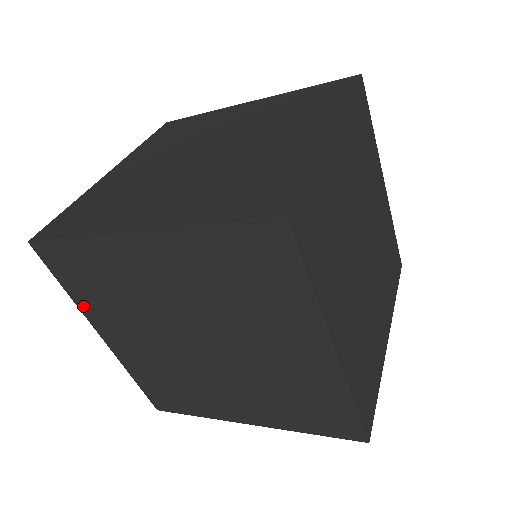
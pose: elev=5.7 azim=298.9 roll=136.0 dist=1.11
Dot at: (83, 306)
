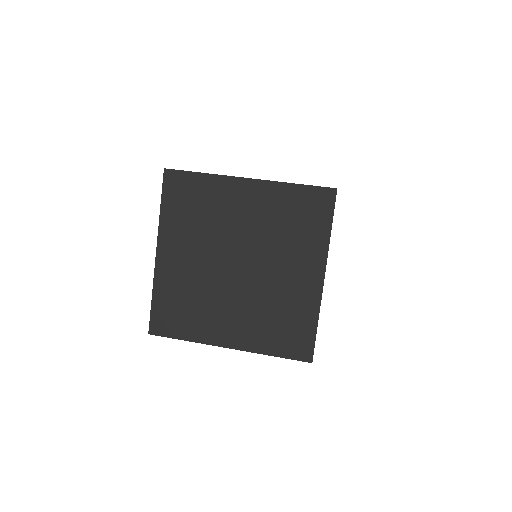
Dot at: occluded
